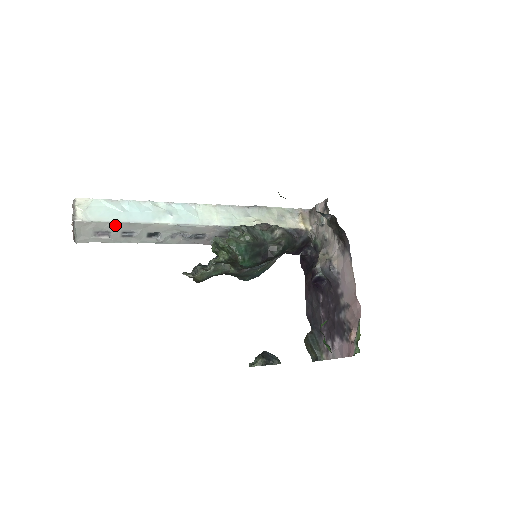
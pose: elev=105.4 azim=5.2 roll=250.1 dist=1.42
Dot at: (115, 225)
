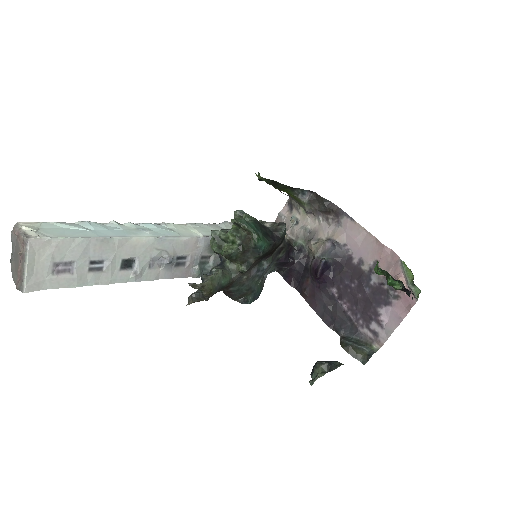
Dot at: (83, 245)
